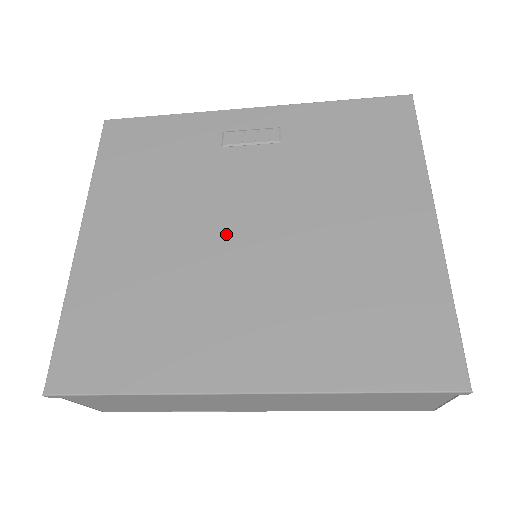
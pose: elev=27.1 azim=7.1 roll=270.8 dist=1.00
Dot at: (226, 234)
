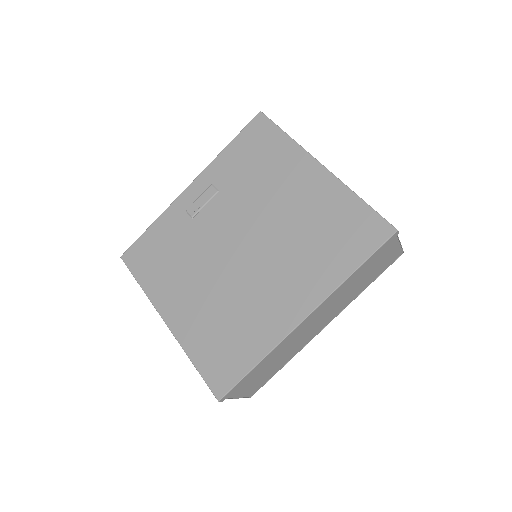
Dot at: (233, 258)
